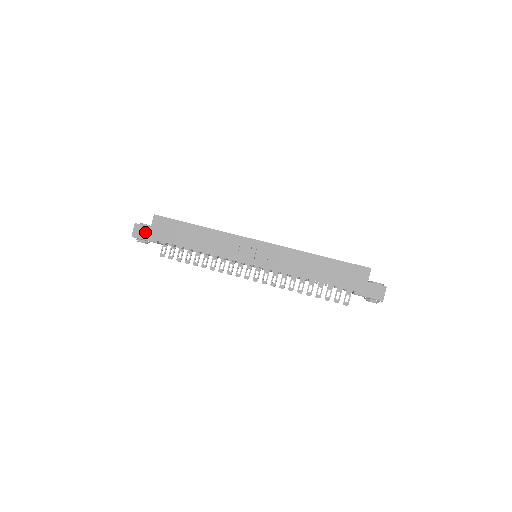
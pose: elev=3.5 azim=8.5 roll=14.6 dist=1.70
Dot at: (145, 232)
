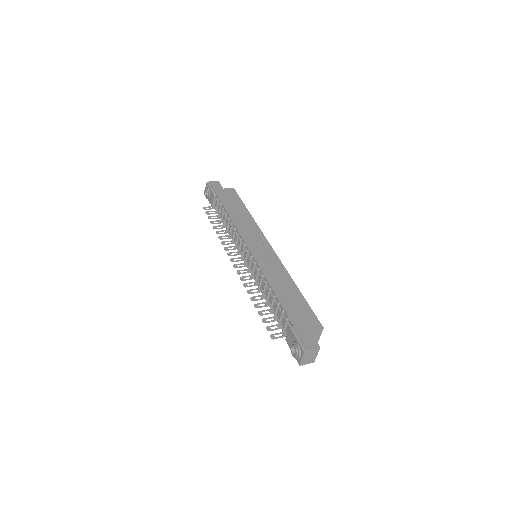
Dot at: (217, 187)
